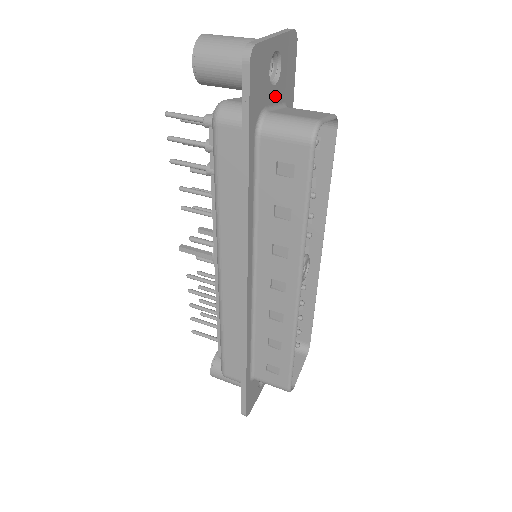
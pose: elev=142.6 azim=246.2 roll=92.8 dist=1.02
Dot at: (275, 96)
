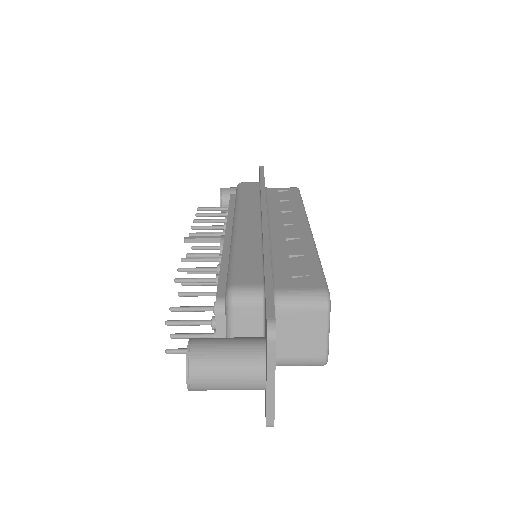
Dot at: occluded
